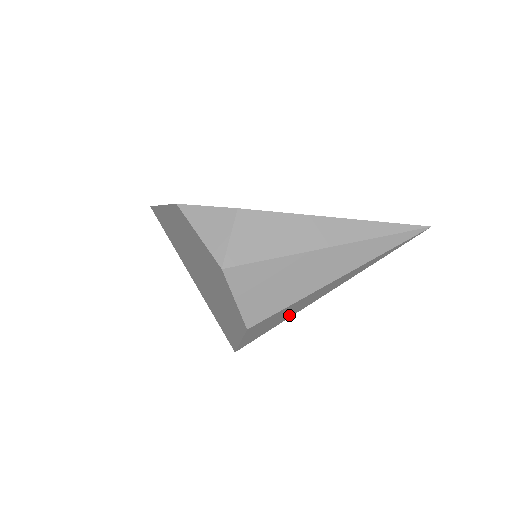
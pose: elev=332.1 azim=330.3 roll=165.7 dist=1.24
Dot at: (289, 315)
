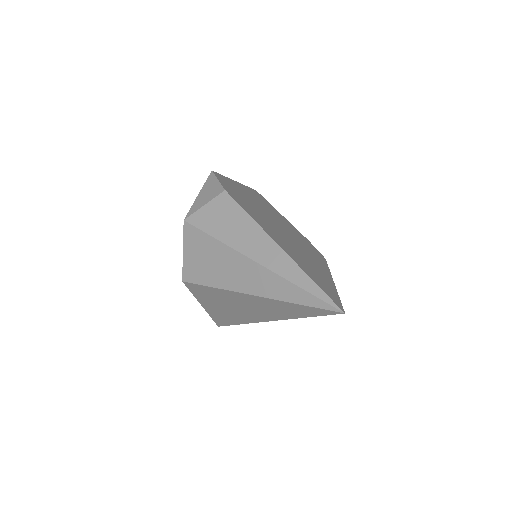
Dot at: (241, 316)
